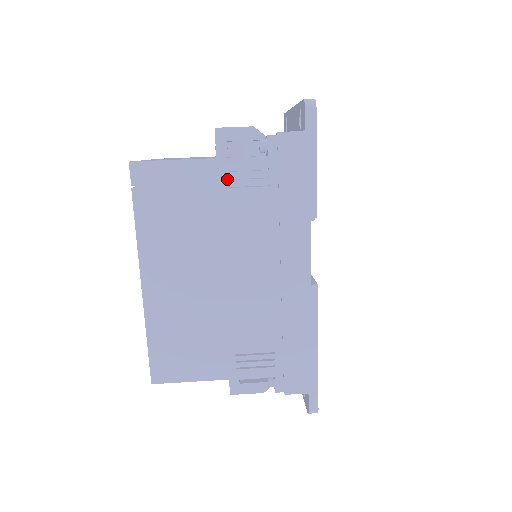
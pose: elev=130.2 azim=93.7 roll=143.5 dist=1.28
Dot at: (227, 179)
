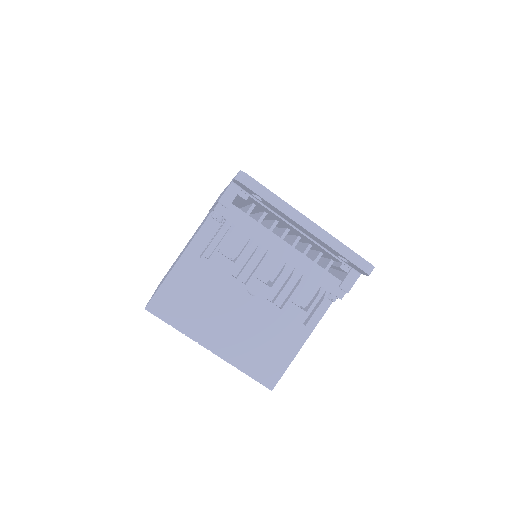
Dot at: occluded
